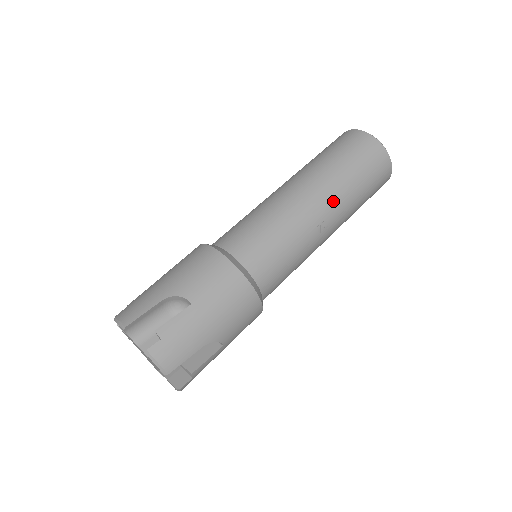
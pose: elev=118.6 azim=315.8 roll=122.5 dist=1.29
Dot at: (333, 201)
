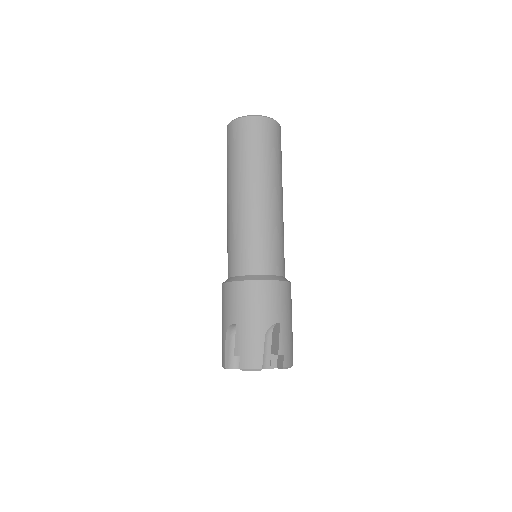
Dot at: (280, 188)
